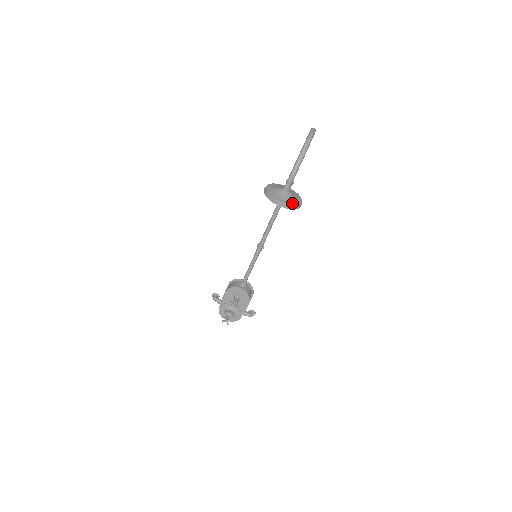
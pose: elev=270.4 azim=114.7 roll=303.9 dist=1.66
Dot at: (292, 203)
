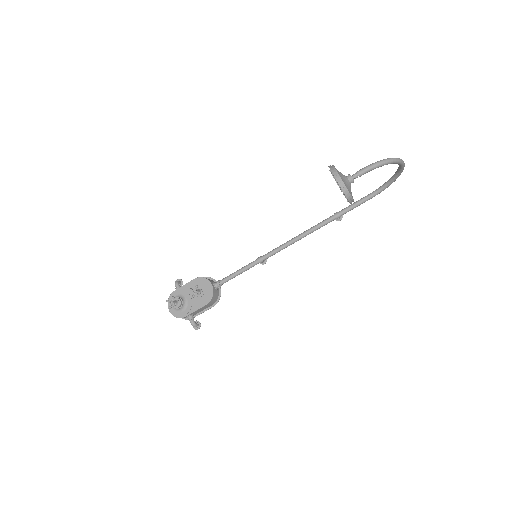
Dot at: (348, 188)
